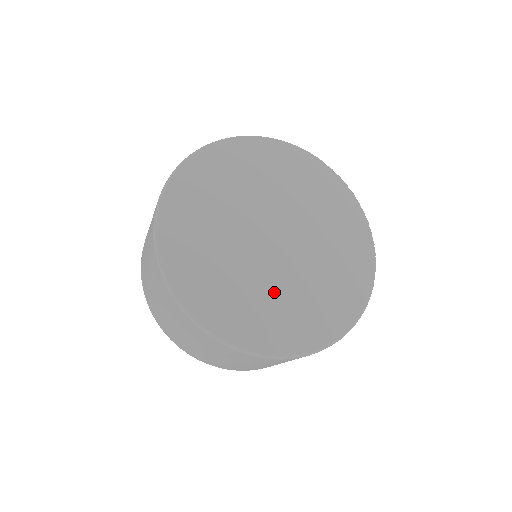
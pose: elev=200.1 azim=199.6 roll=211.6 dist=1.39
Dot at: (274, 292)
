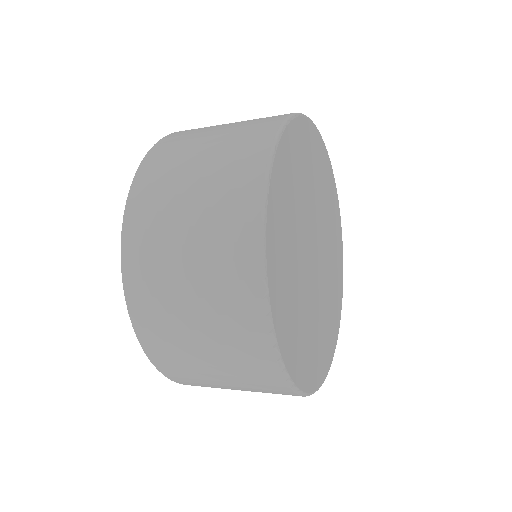
Dot at: (302, 302)
